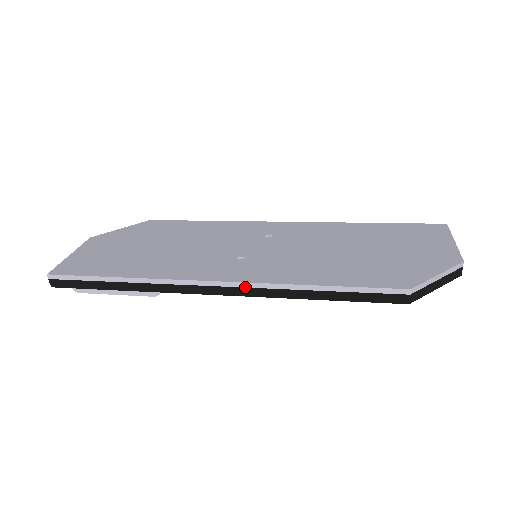
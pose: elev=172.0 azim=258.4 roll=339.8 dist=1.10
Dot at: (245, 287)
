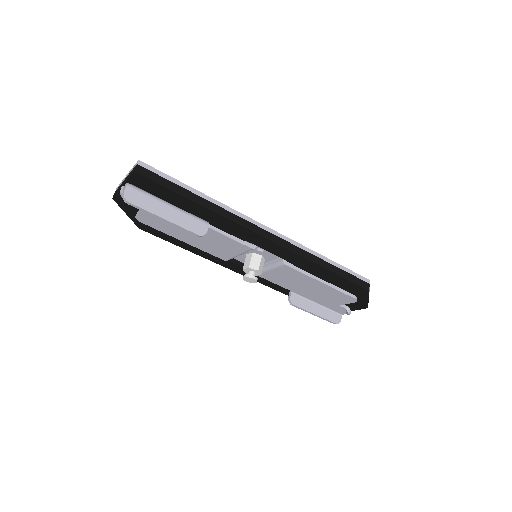
Dot at: (288, 241)
